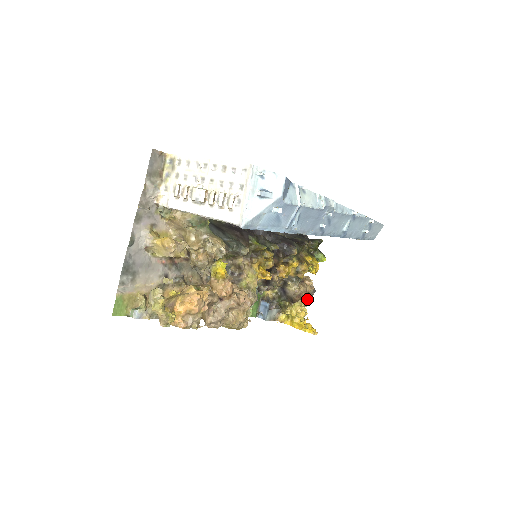
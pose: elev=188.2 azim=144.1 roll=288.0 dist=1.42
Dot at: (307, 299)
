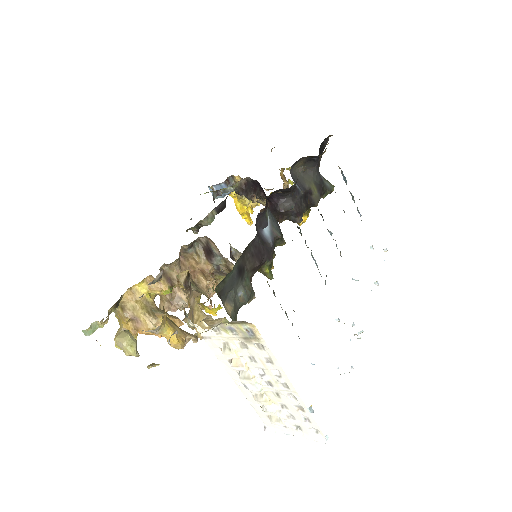
Dot at: (269, 189)
